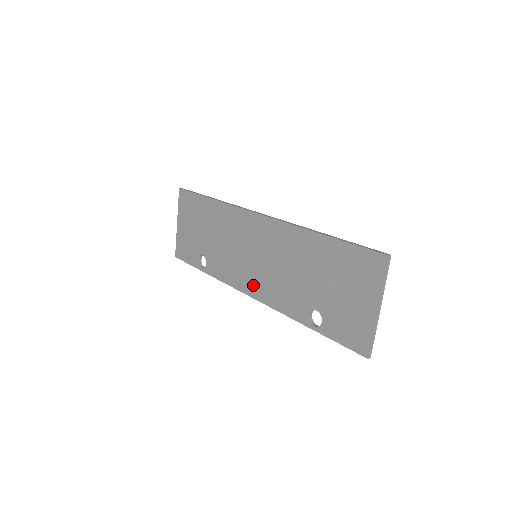
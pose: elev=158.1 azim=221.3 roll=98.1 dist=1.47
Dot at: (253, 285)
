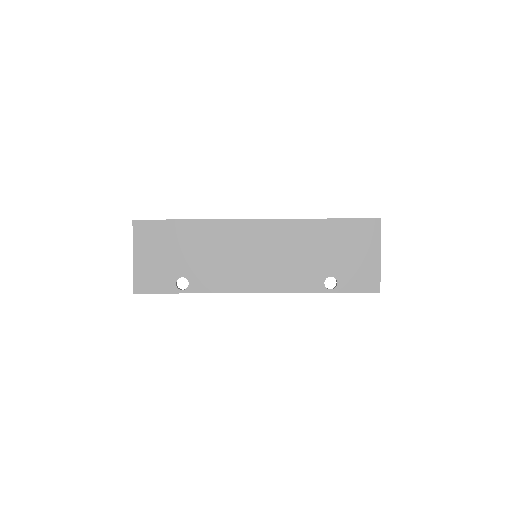
Dot at: (259, 281)
